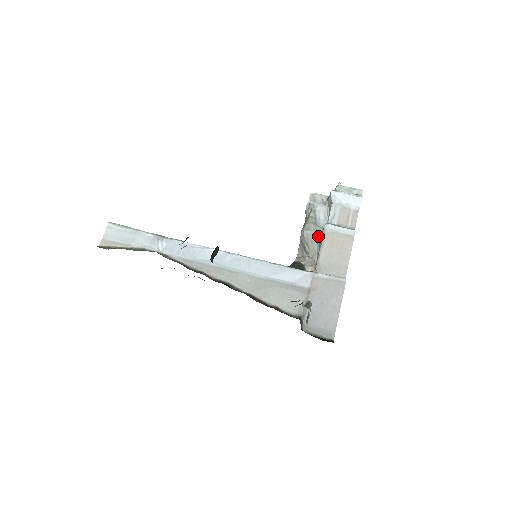
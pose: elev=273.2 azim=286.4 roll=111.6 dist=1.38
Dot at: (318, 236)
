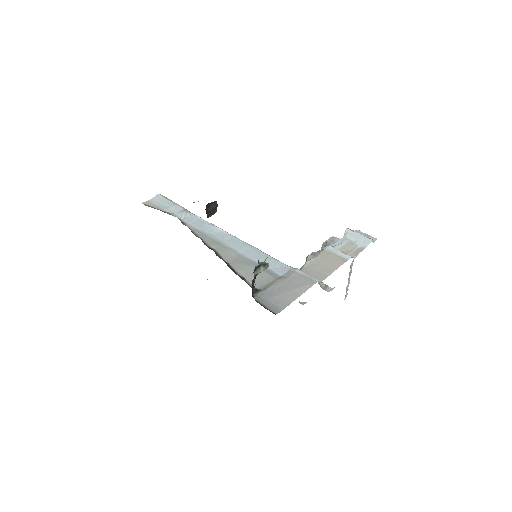
Dot at: occluded
